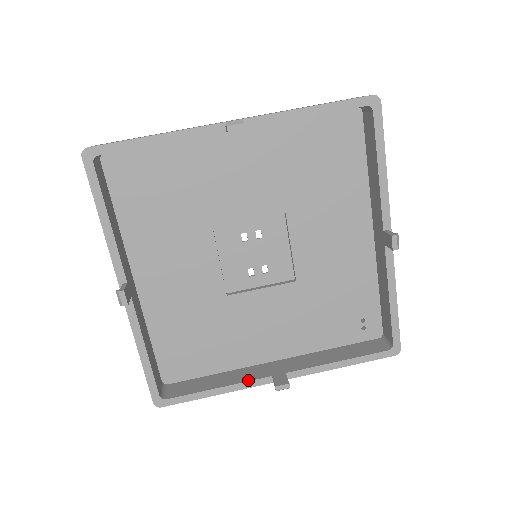
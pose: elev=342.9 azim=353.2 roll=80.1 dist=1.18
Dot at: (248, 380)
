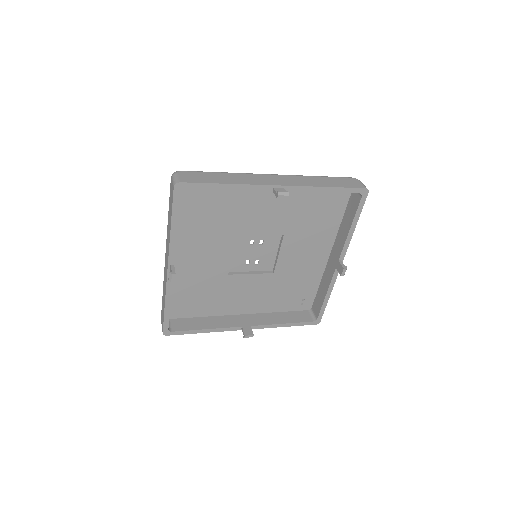
Dot at: (226, 327)
